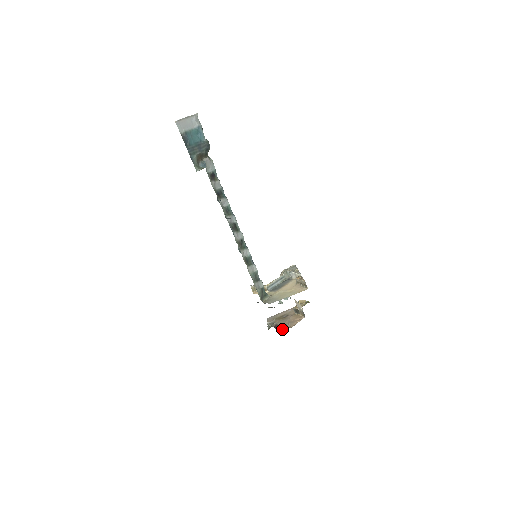
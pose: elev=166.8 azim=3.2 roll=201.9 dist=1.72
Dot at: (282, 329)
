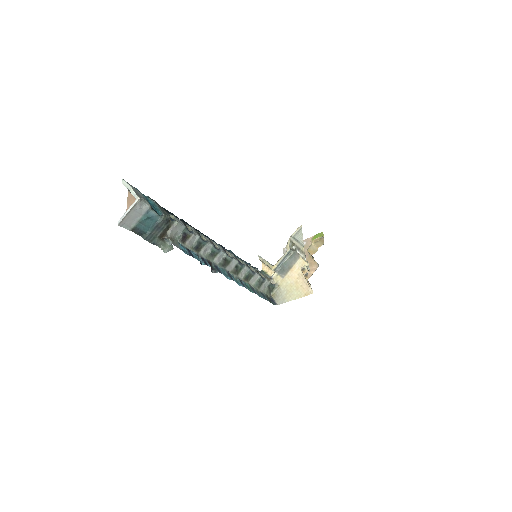
Dot at: occluded
